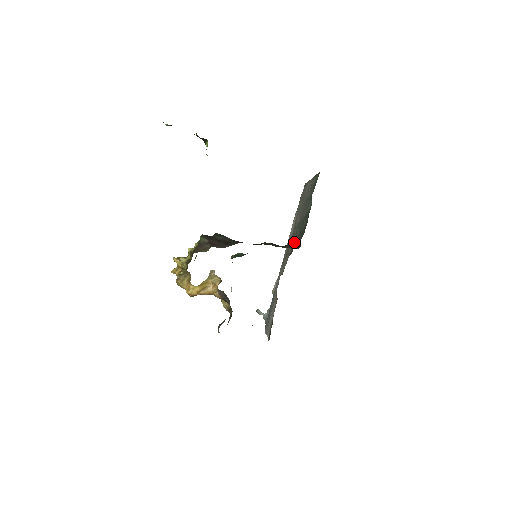
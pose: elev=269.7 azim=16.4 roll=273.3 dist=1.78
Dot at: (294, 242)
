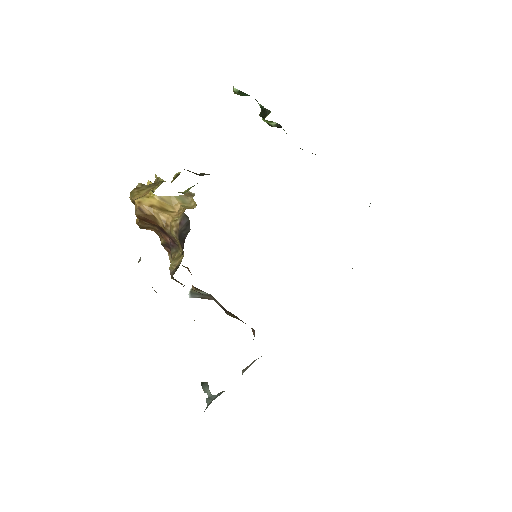
Dot at: occluded
